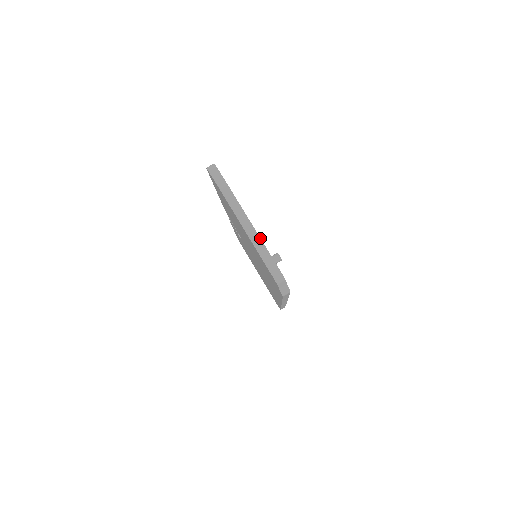
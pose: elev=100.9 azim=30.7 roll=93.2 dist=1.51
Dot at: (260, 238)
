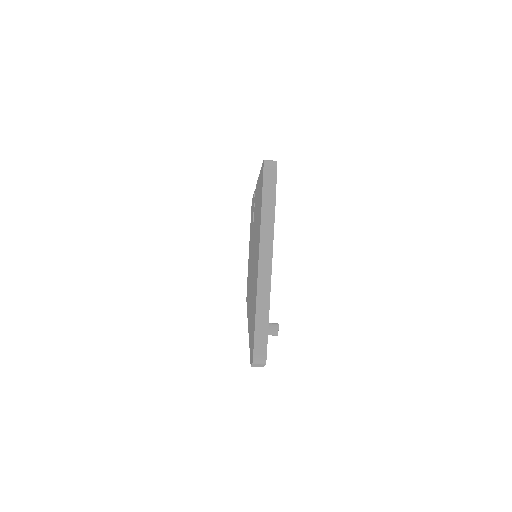
Dot at: occluded
